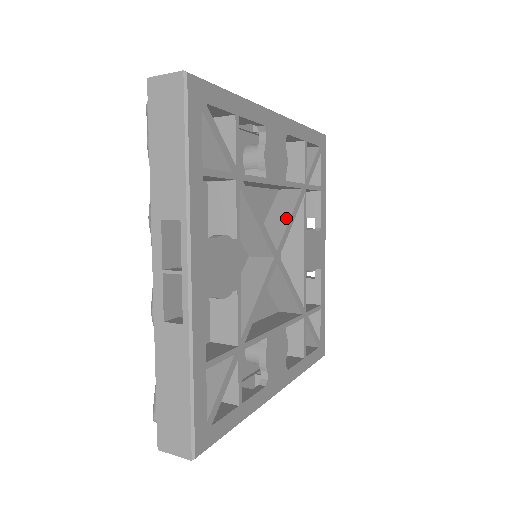
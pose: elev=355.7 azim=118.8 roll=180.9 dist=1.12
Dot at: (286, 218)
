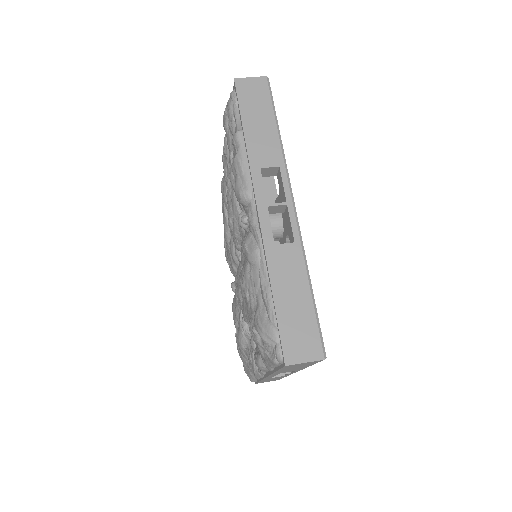
Dot at: occluded
